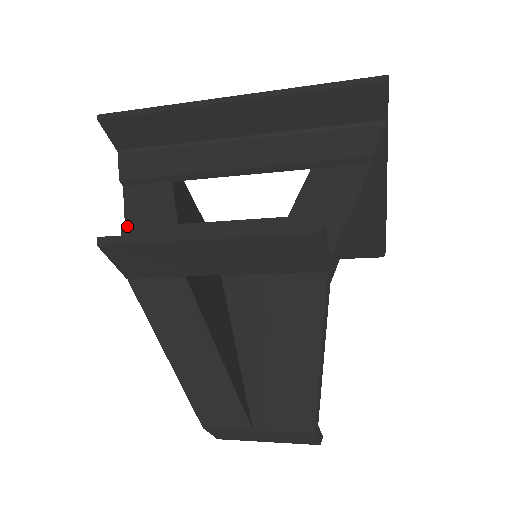
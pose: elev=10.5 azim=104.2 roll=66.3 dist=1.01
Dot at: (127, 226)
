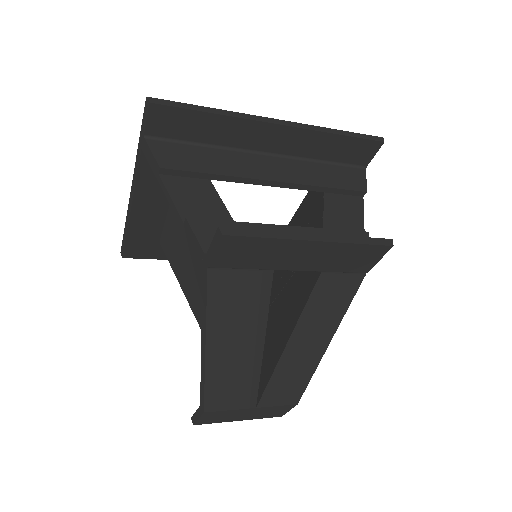
Dot at: (183, 216)
